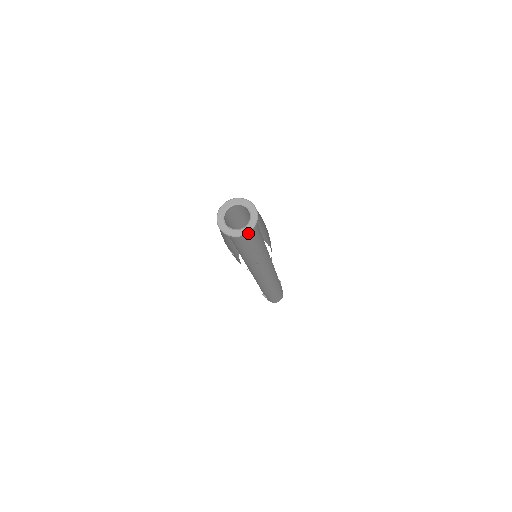
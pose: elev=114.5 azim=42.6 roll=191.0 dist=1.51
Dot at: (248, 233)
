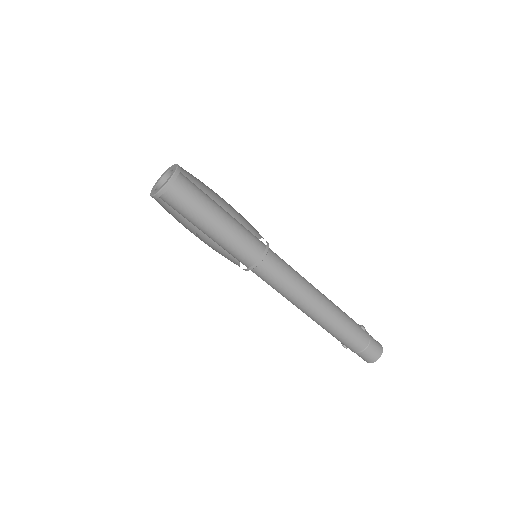
Dot at: (163, 189)
